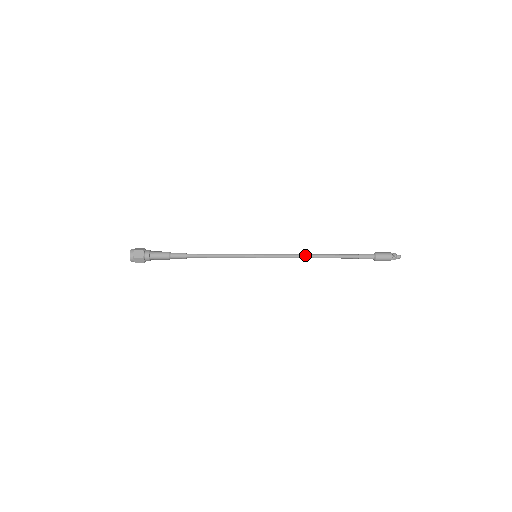
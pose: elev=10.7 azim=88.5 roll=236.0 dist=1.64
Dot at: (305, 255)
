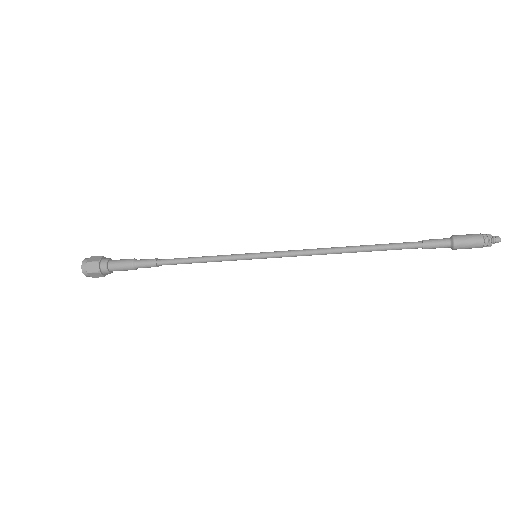
Dot at: (331, 247)
